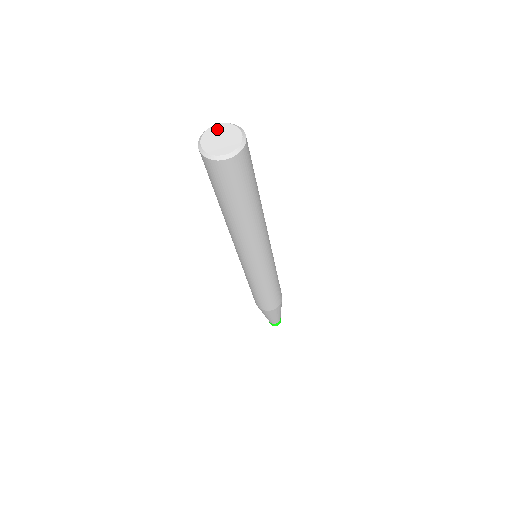
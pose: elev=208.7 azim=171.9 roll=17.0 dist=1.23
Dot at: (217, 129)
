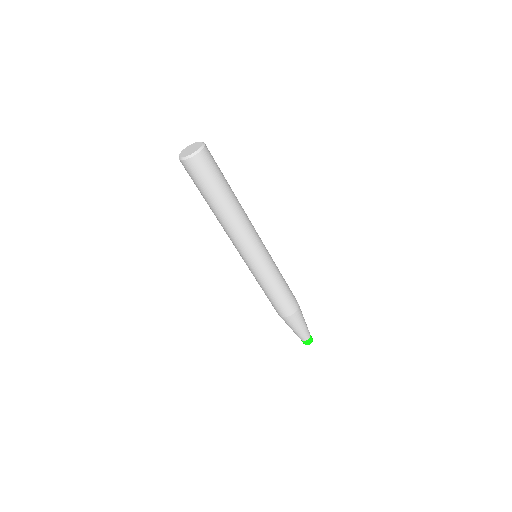
Dot at: (185, 149)
